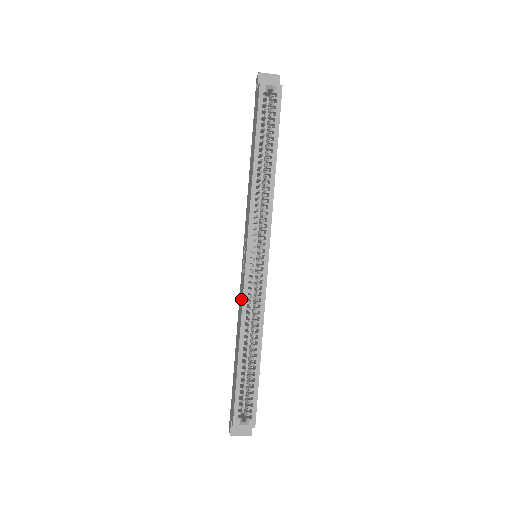
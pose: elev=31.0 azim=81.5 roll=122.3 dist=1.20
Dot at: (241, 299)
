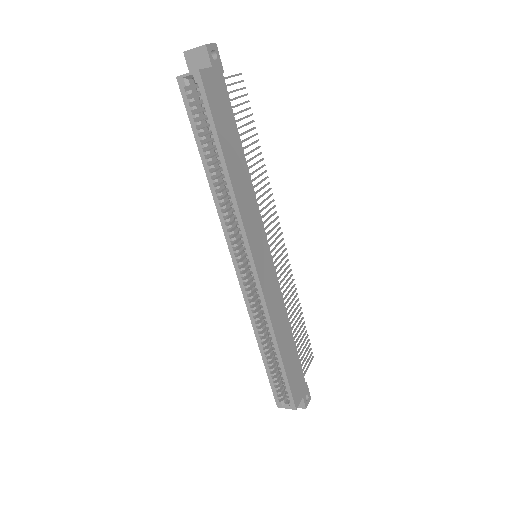
Dot at: occluded
